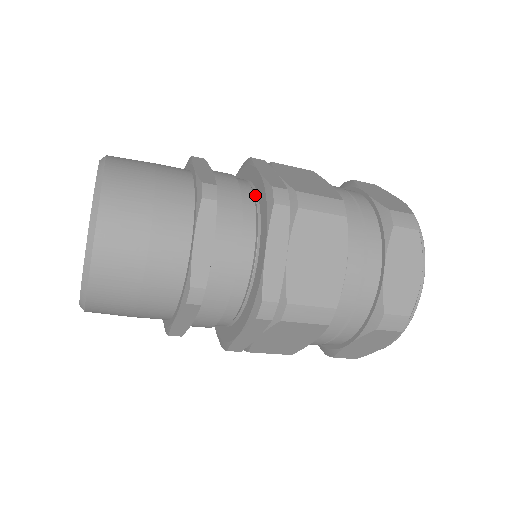
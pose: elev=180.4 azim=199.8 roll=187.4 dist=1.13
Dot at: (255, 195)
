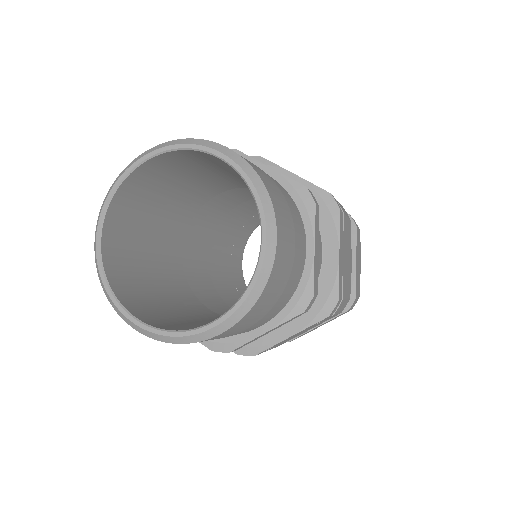
Dot at: occluded
